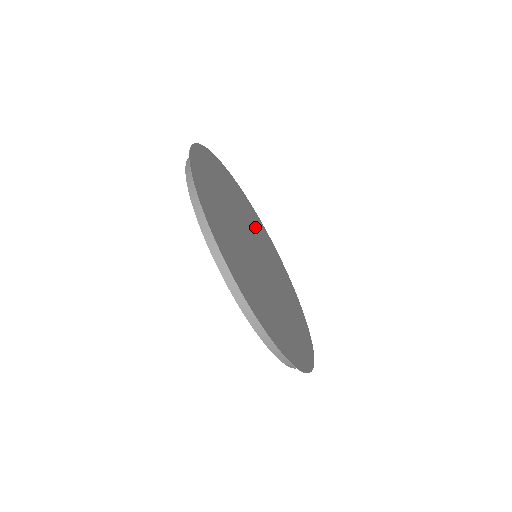
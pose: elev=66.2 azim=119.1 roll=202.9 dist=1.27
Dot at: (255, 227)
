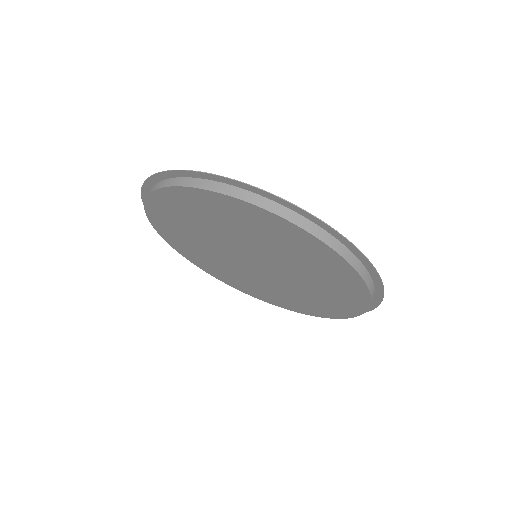
Dot at: occluded
